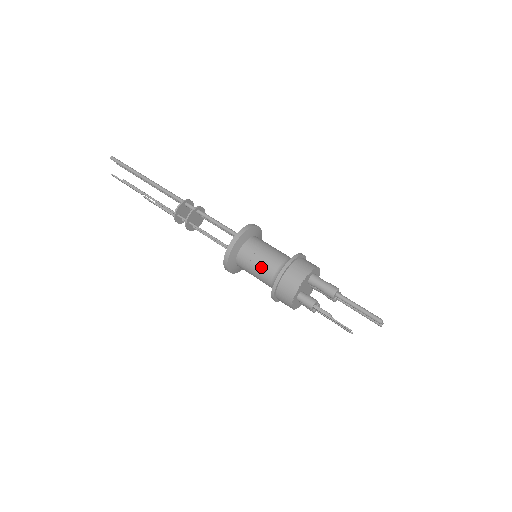
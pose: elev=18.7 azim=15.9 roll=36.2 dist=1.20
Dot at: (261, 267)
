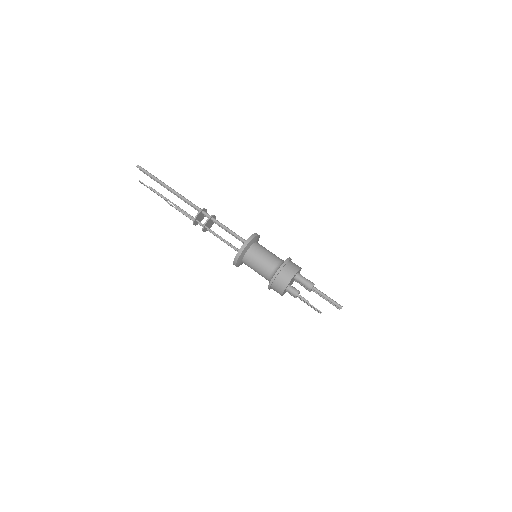
Dot at: (262, 266)
